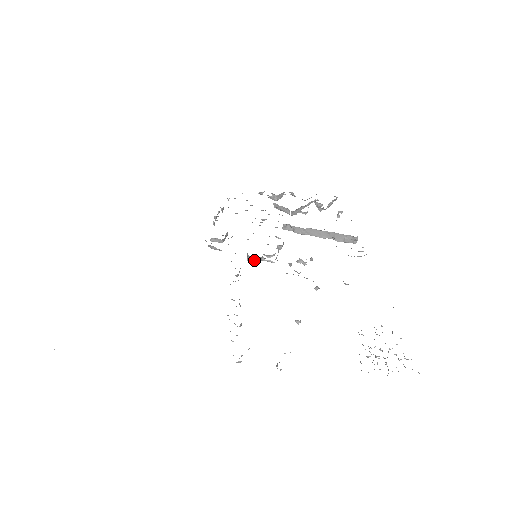
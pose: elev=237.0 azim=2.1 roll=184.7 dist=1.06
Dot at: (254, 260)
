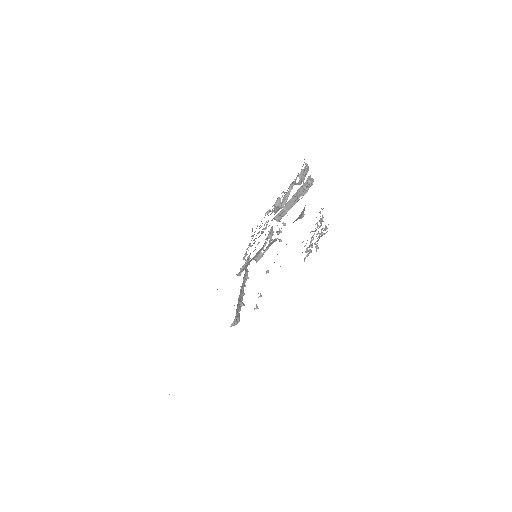
Dot at: (258, 259)
